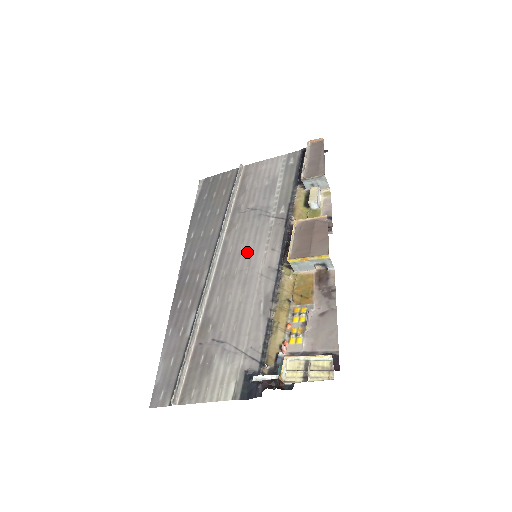
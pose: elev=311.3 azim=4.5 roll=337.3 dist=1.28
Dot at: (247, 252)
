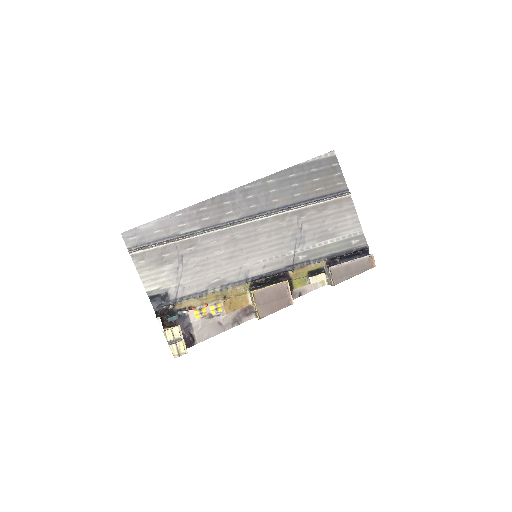
Dot at: (259, 246)
